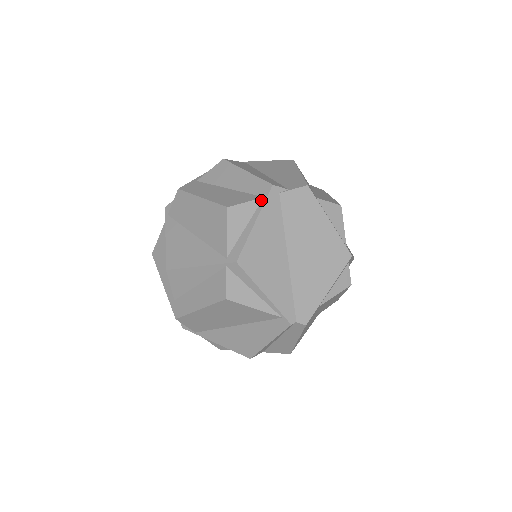
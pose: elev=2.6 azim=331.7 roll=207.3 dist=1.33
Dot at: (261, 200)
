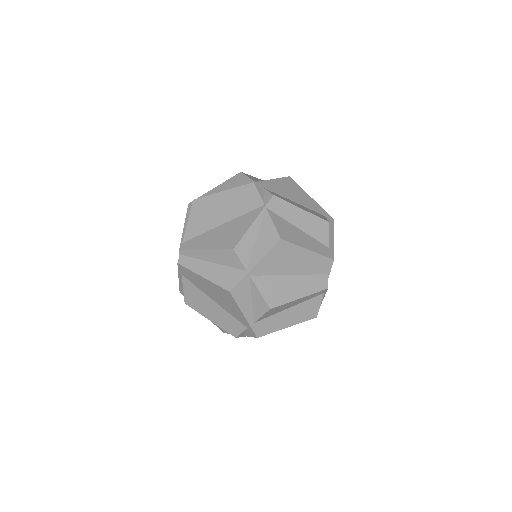
Dot at: occluded
